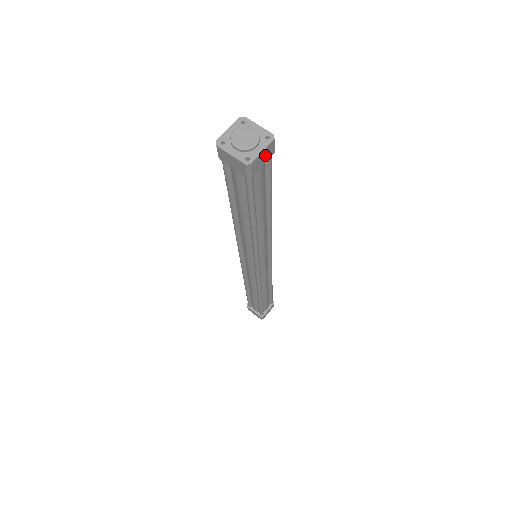
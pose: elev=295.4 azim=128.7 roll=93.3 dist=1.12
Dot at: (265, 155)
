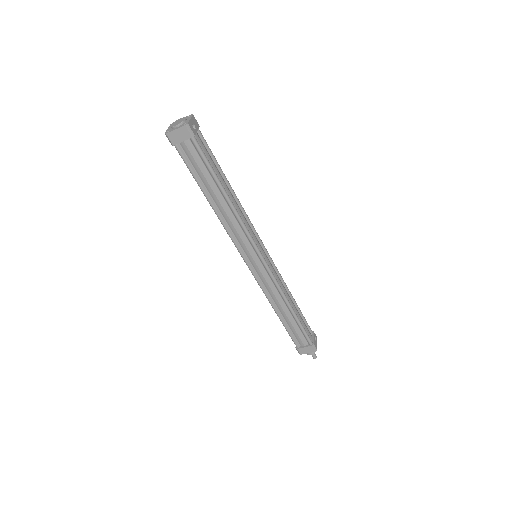
Dot at: (181, 134)
